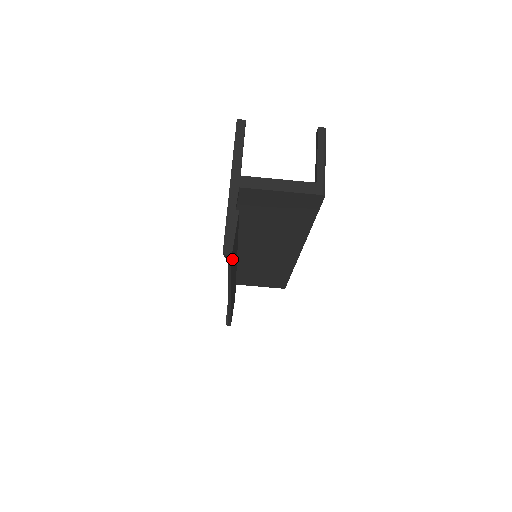
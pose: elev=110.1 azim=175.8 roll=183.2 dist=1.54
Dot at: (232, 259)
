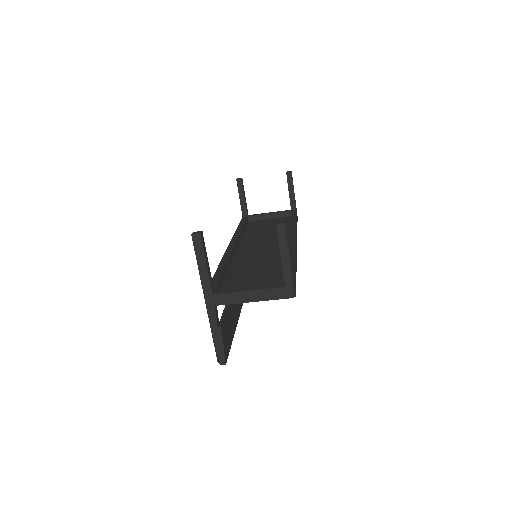
Dot at: (228, 347)
